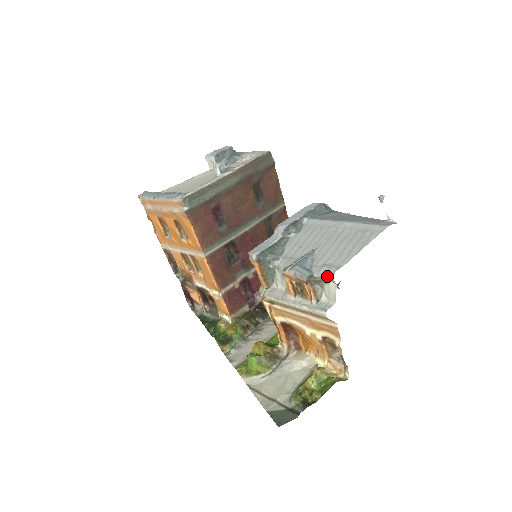
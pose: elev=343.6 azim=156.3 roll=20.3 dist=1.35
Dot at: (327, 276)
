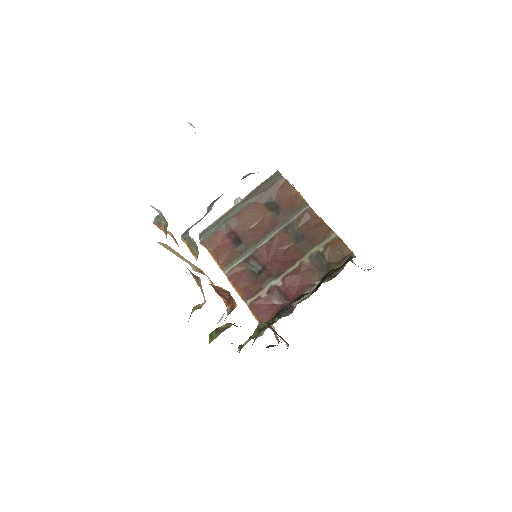
Dot at: (152, 207)
